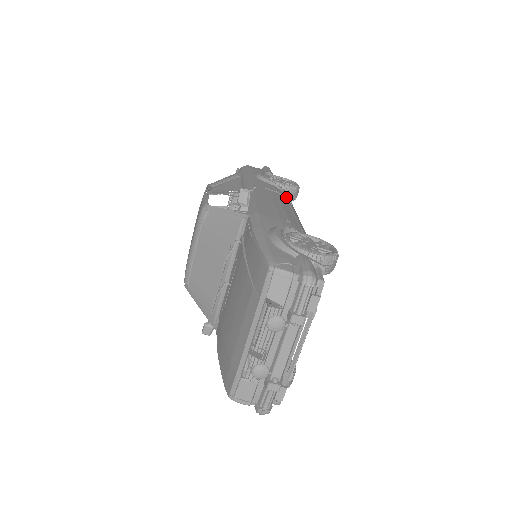
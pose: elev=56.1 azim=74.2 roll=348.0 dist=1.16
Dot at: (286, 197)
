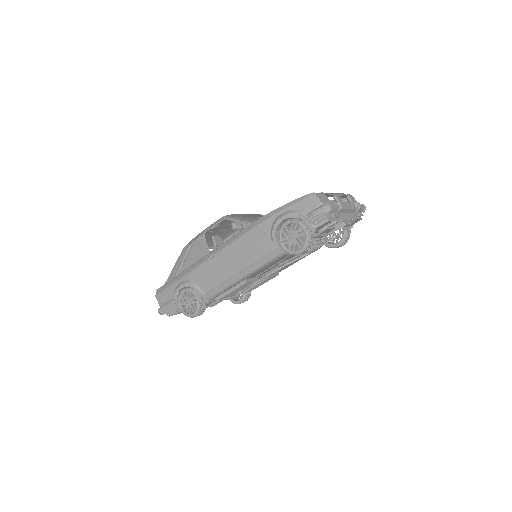
Dot at: occluded
